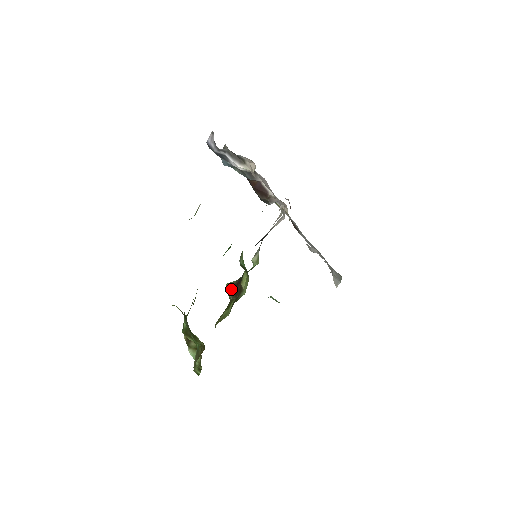
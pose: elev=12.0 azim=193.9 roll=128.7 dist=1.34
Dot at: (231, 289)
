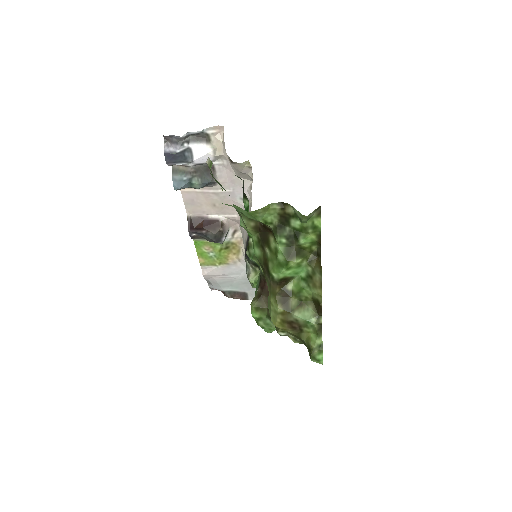
Dot at: (260, 300)
